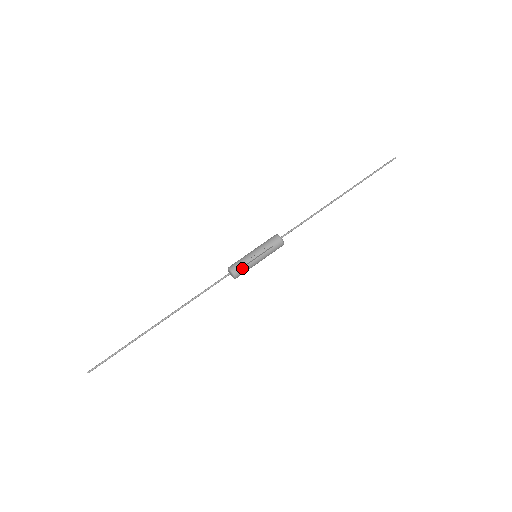
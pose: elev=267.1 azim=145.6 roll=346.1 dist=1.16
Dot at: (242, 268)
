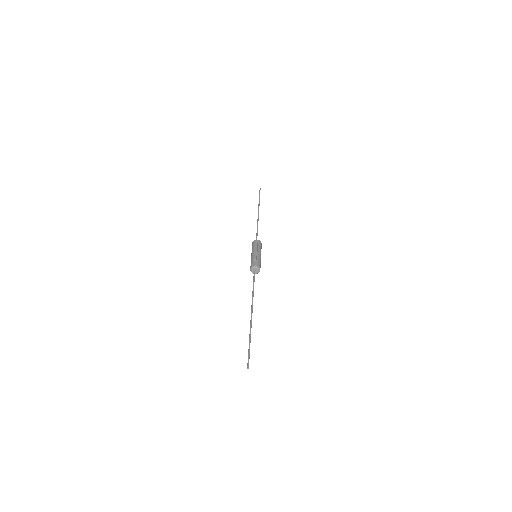
Dot at: (257, 261)
